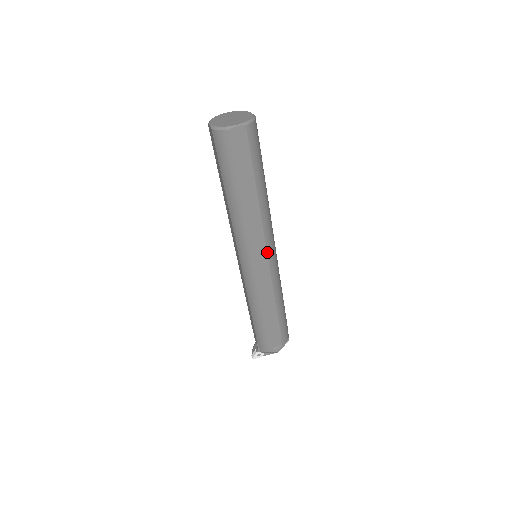
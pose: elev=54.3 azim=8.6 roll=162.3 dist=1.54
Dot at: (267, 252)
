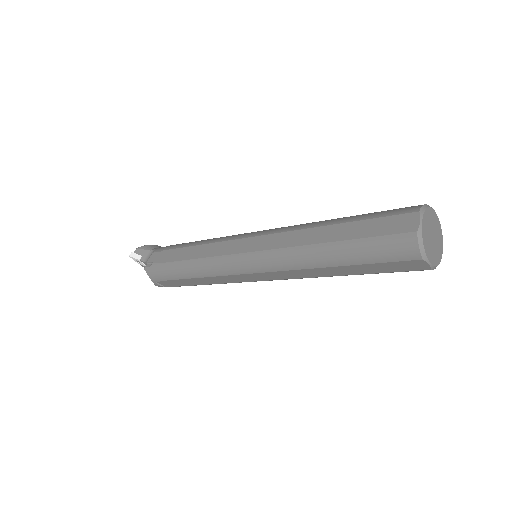
Dot at: (270, 280)
